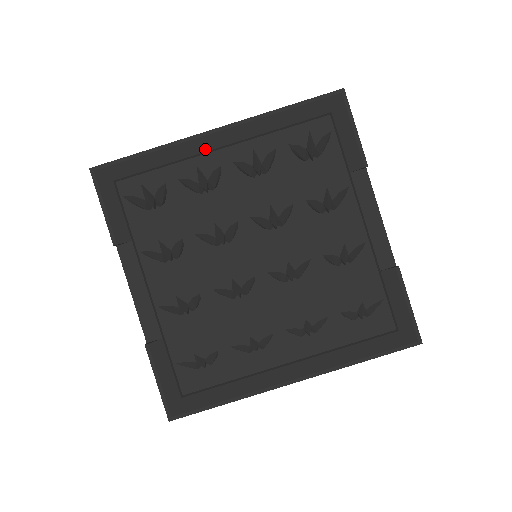
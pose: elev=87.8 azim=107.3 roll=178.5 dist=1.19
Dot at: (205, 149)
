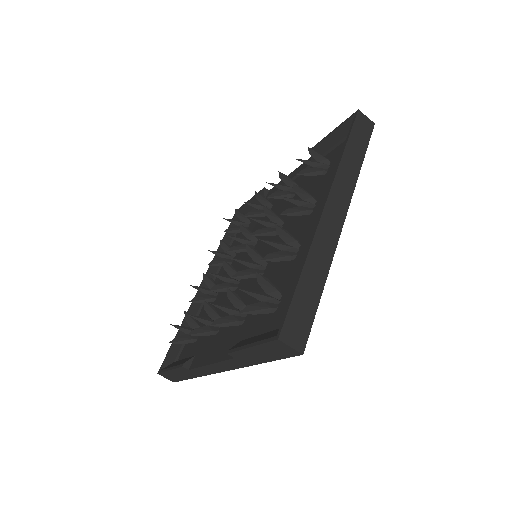
Dot at: occluded
